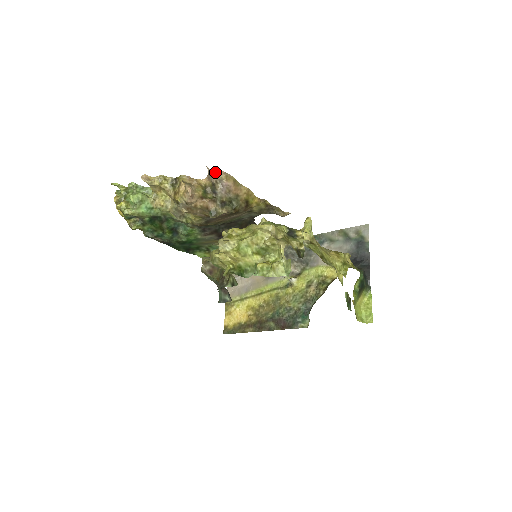
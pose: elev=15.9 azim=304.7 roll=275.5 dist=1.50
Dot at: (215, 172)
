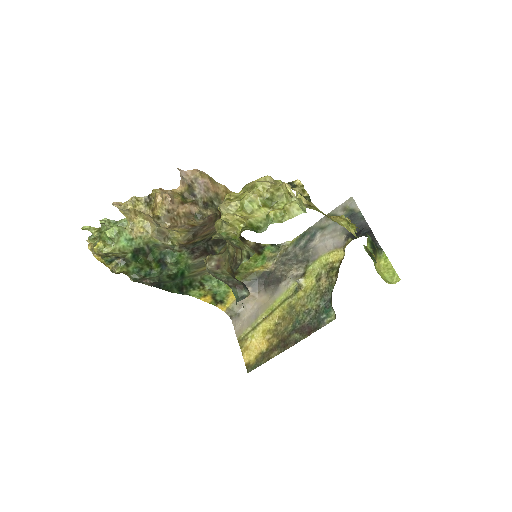
Dot at: (188, 172)
